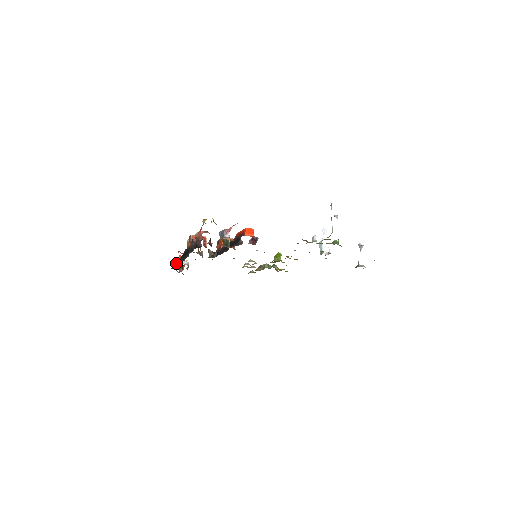
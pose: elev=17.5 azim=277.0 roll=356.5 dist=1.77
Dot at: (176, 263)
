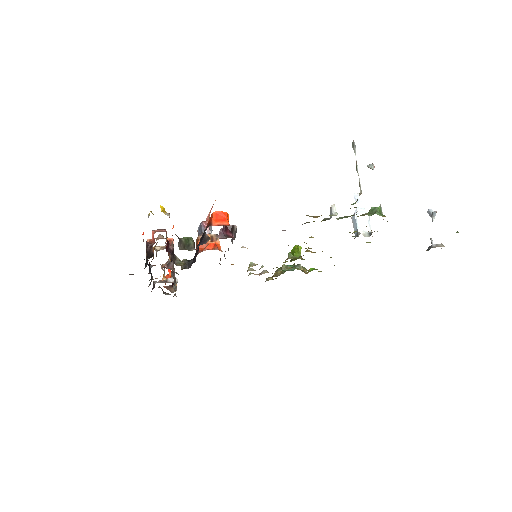
Dot at: occluded
